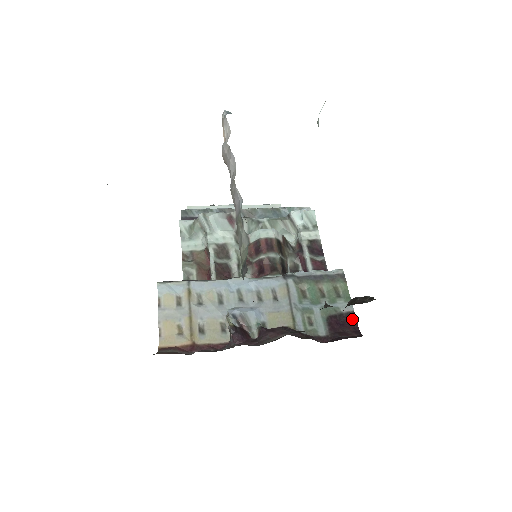
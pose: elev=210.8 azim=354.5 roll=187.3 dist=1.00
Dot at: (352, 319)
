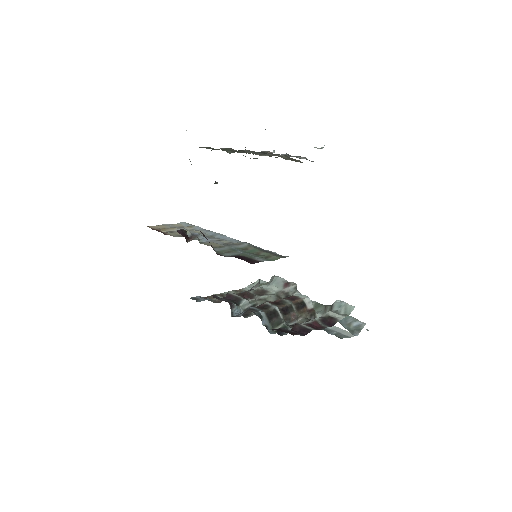
Dot at: (254, 262)
